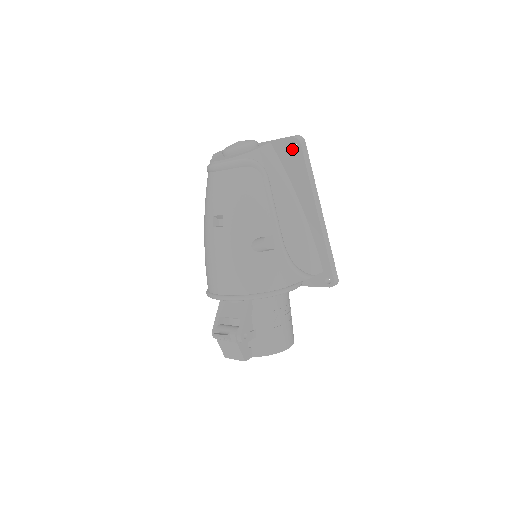
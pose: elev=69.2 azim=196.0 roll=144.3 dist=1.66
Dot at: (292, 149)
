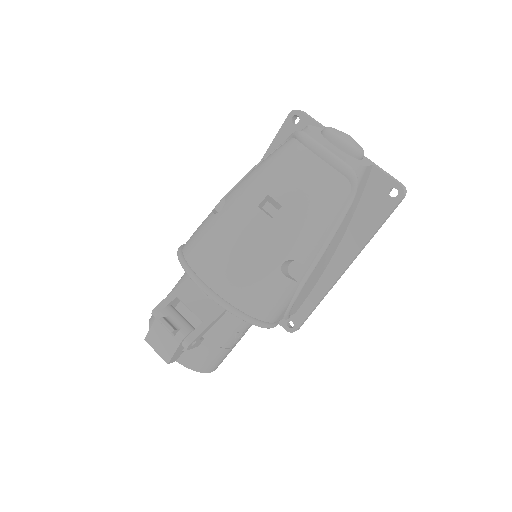
Dot at: (388, 193)
